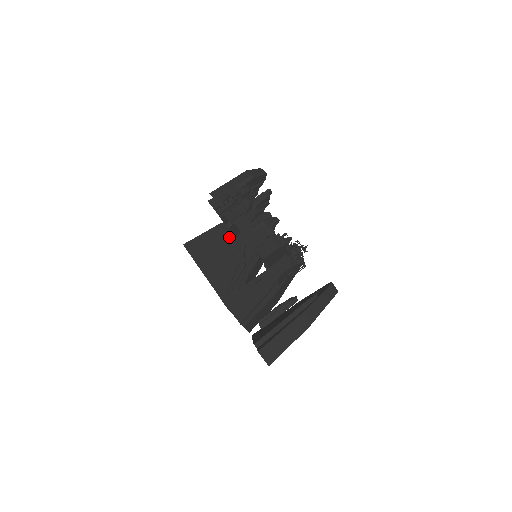
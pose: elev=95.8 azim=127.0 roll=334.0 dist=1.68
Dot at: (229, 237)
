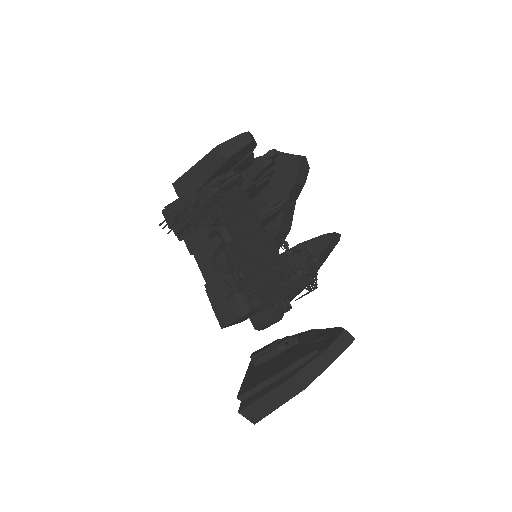
Dot at: occluded
